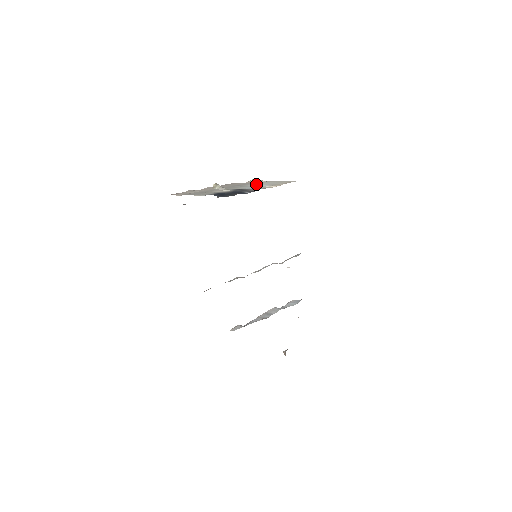
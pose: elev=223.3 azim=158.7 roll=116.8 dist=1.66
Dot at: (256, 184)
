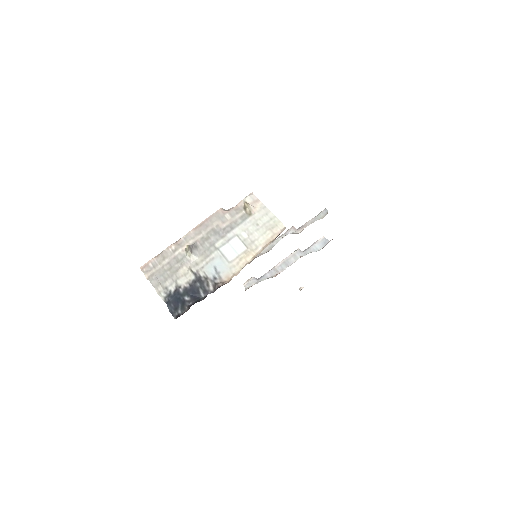
Dot at: (236, 234)
